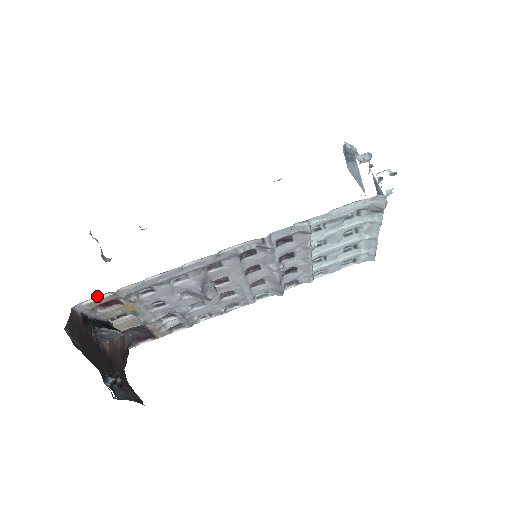
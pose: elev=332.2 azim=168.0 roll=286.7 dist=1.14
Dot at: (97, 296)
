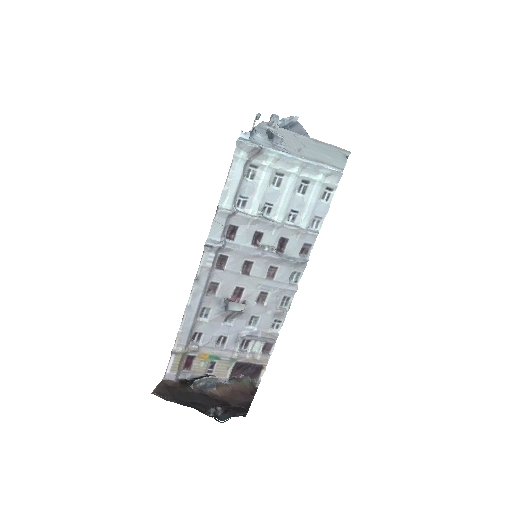
Dot at: (169, 362)
